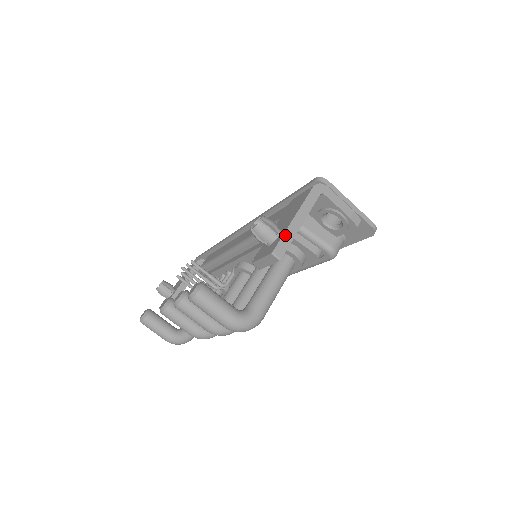
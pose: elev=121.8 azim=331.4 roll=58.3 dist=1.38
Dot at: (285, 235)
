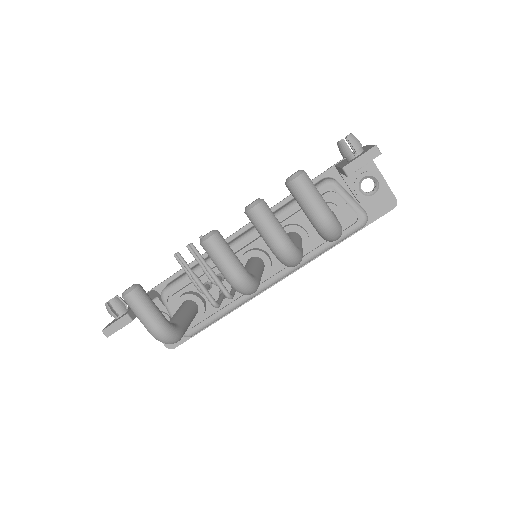
Dot at: occluded
